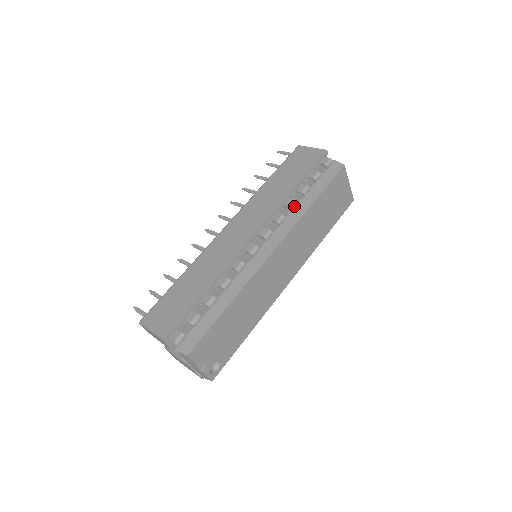
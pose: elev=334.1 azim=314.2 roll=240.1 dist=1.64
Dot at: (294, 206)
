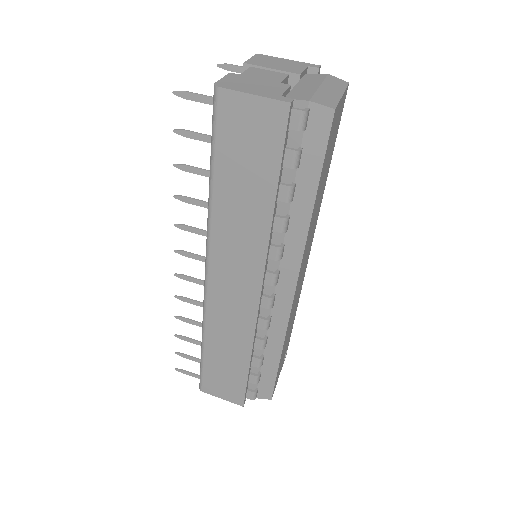
Dot at: (287, 225)
